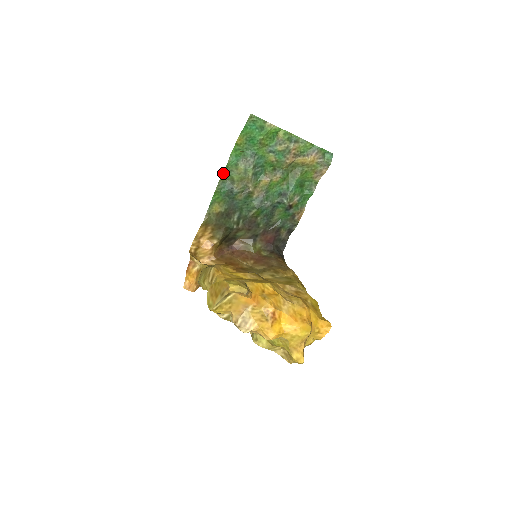
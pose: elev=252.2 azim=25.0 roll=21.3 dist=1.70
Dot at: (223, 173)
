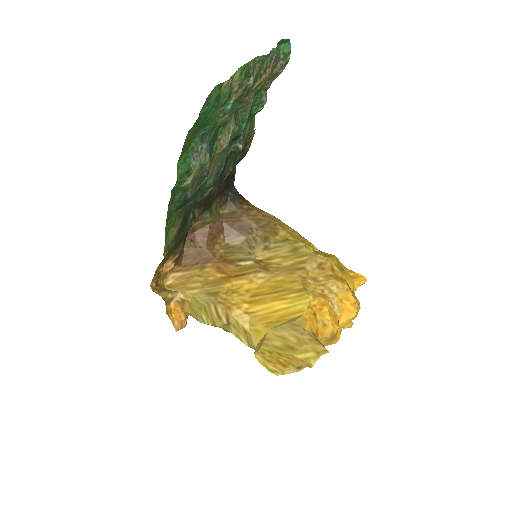
Dot at: (171, 194)
